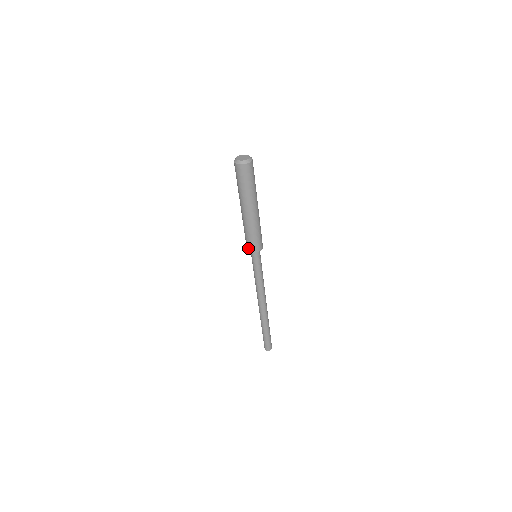
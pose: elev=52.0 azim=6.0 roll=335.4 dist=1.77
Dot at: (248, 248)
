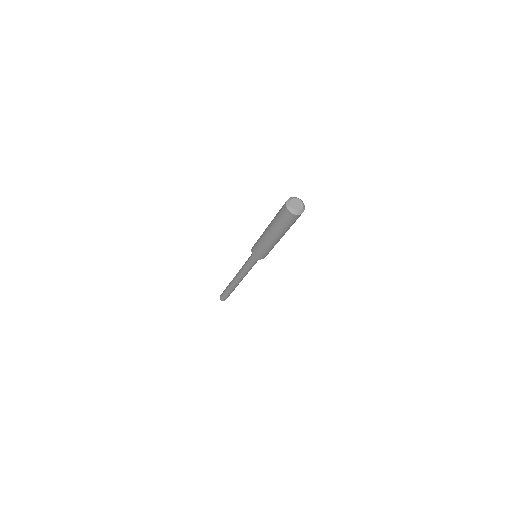
Dot at: (253, 250)
